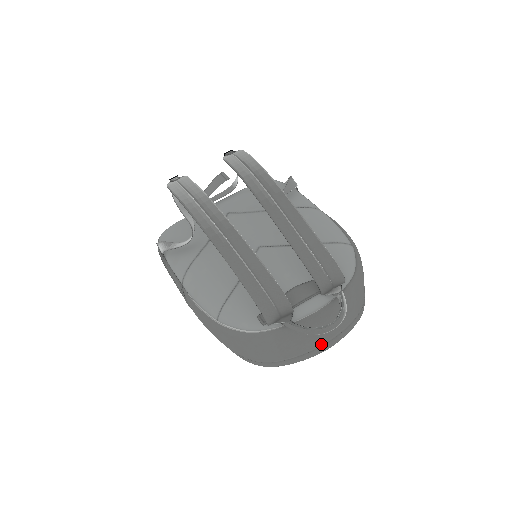
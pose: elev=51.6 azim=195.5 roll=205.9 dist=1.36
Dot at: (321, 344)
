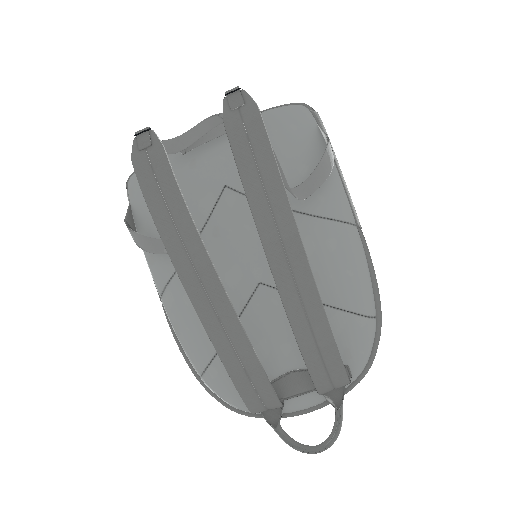
Dot at: occluded
